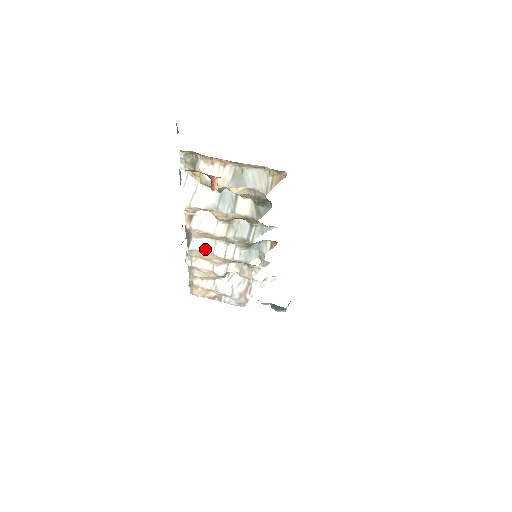
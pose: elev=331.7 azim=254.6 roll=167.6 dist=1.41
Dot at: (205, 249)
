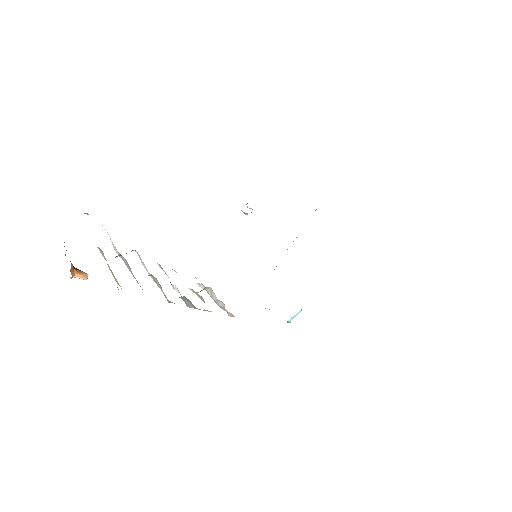
Dot at: (166, 274)
